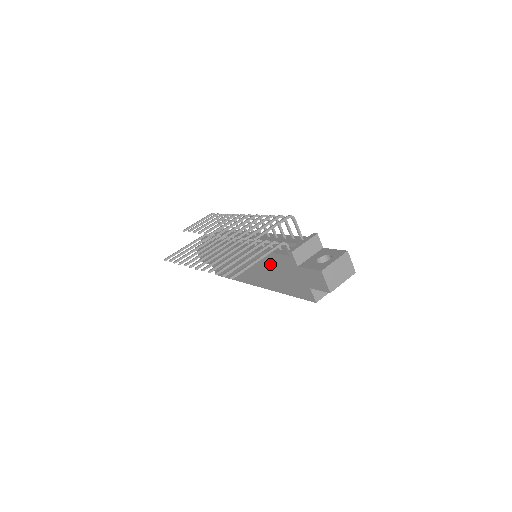
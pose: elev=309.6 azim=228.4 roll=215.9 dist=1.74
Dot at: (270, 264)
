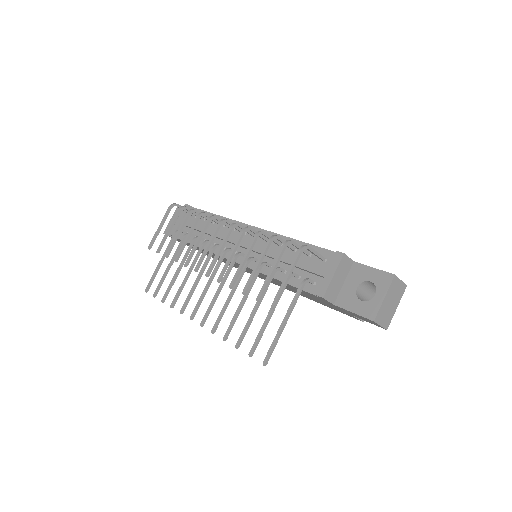
Dot at: occluded
